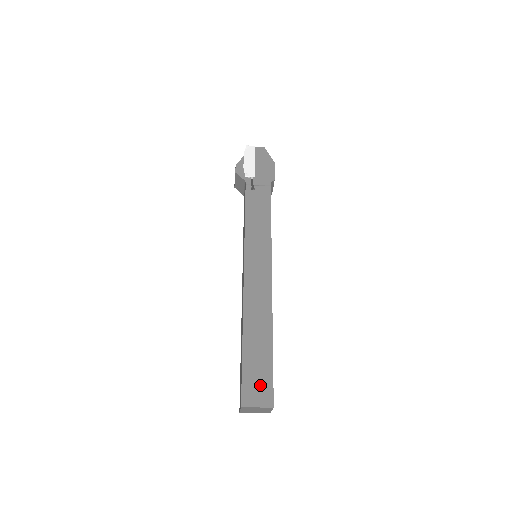
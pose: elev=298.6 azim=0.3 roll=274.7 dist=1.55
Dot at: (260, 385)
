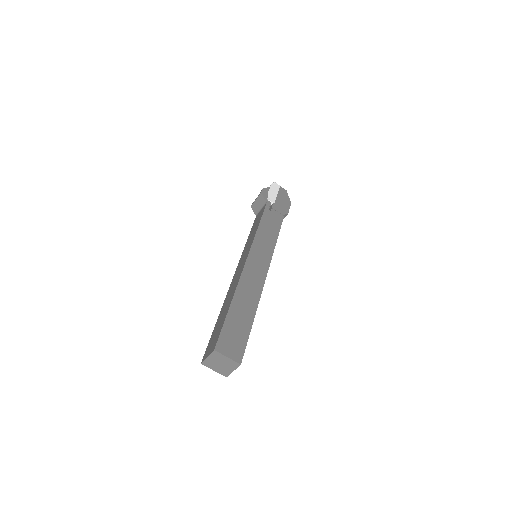
Dot at: (235, 342)
